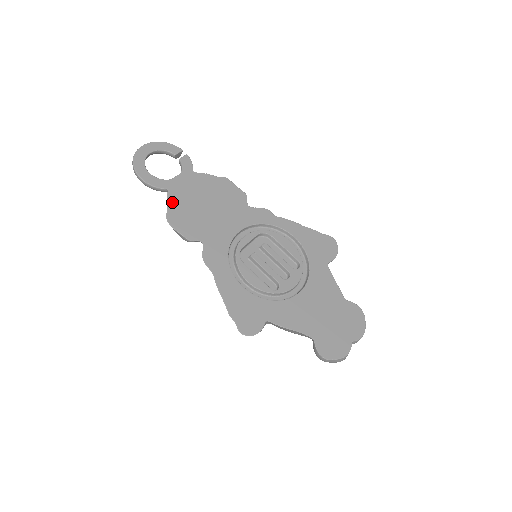
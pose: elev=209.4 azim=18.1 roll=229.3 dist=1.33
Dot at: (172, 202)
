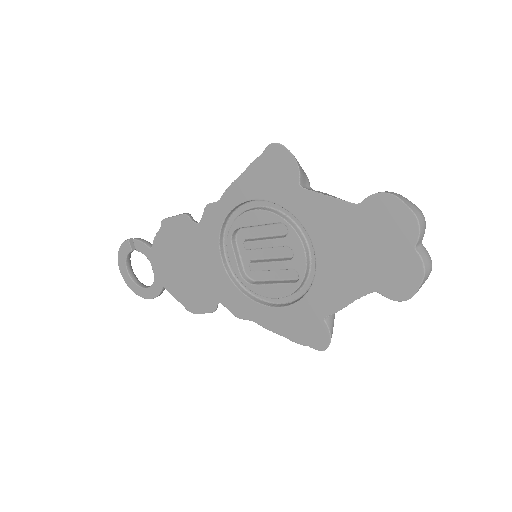
Dot at: (175, 294)
